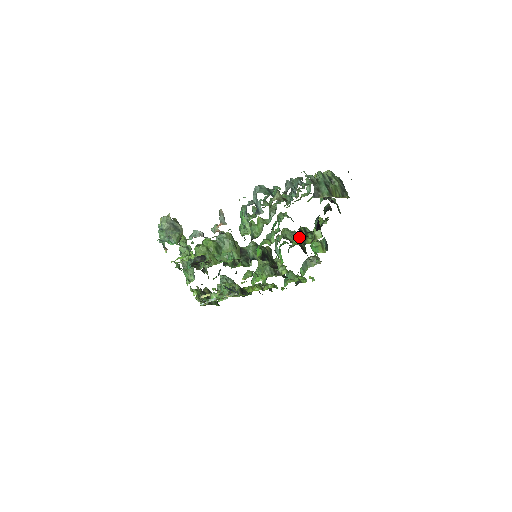
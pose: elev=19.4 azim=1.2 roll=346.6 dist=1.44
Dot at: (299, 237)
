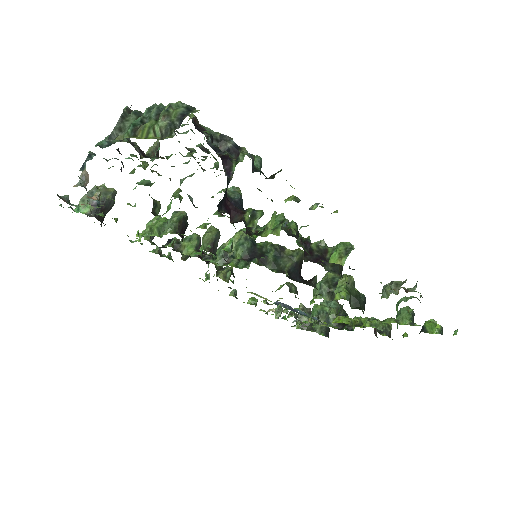
Dot at: (264, 227)
